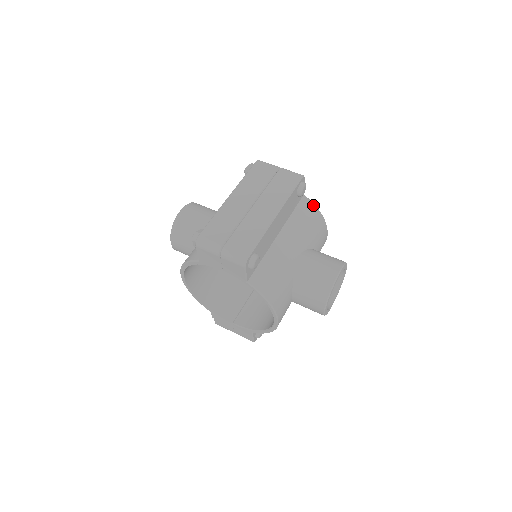
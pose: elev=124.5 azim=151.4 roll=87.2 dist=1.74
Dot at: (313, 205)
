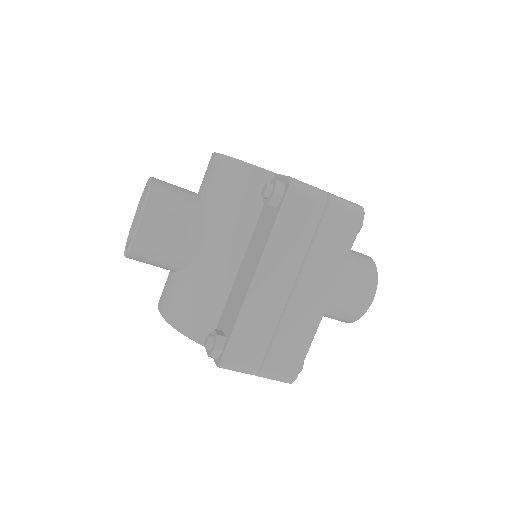
Dot at: occluded
